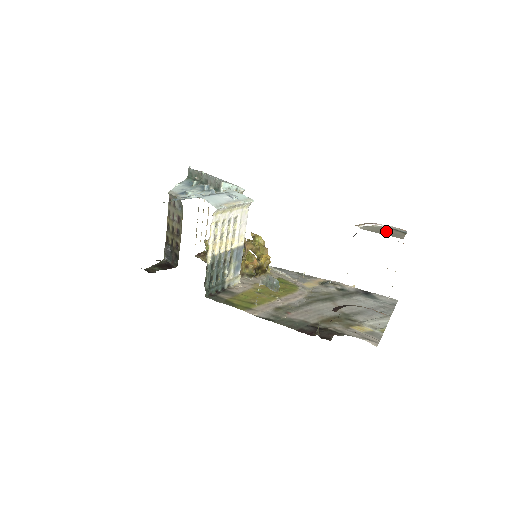
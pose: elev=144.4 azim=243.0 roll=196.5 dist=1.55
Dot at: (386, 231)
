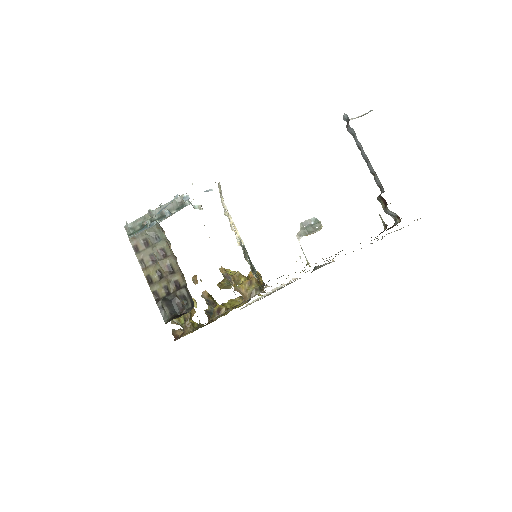
Dot at: occluded
